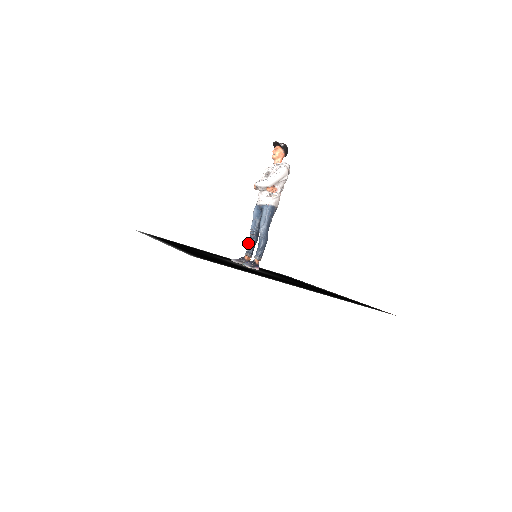
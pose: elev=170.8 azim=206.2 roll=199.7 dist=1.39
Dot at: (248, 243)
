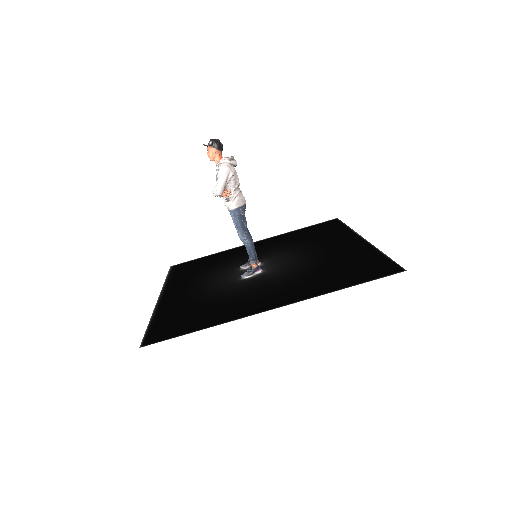
Dot at: occluded
